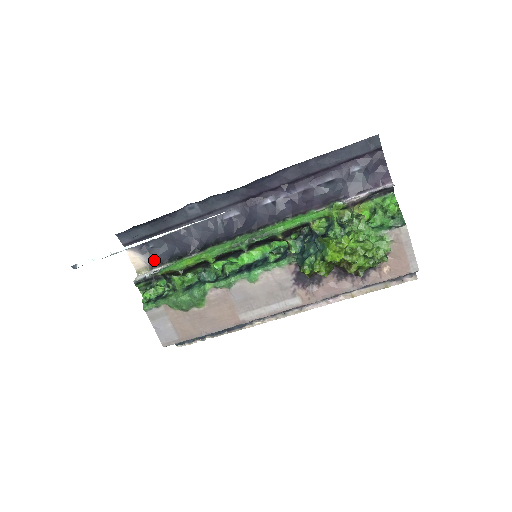
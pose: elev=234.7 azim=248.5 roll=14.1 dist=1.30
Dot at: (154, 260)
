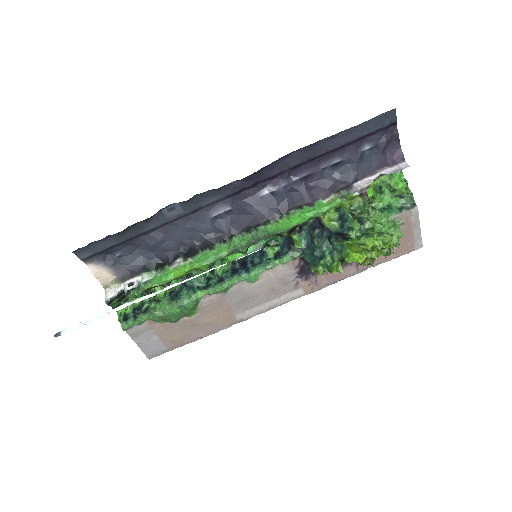
Dot at: (125, 270)
